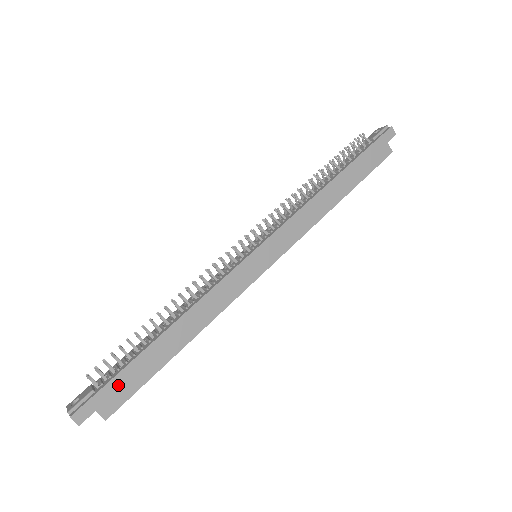
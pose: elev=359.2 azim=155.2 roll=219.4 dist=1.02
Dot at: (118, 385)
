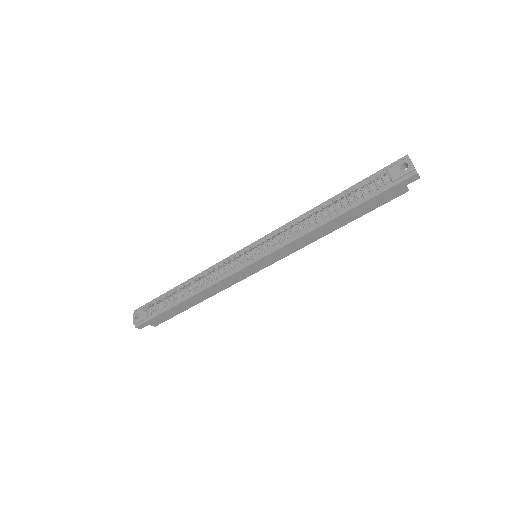
Dot at: (160, 317)
